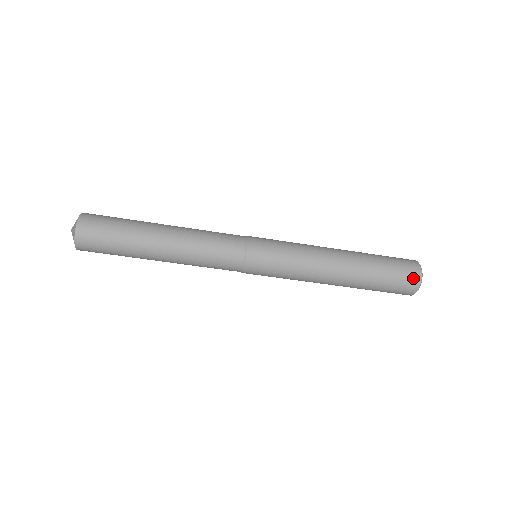
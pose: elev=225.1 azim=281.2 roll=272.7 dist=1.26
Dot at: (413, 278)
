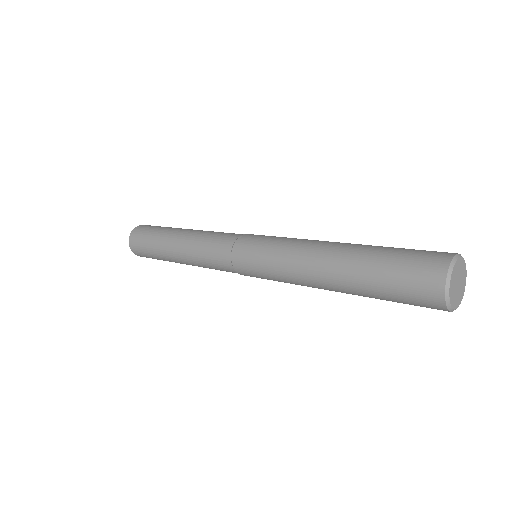
Dot at: (430, 296)
